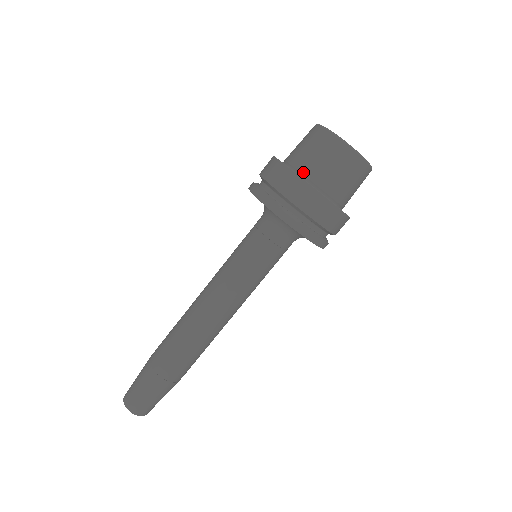
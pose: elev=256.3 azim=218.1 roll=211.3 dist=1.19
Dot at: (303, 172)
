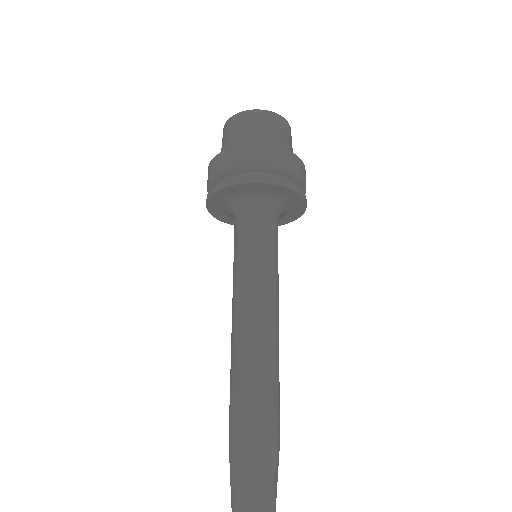
Dot at: occluded
